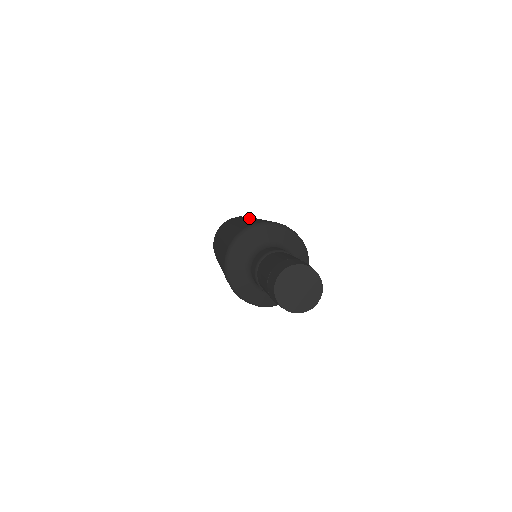
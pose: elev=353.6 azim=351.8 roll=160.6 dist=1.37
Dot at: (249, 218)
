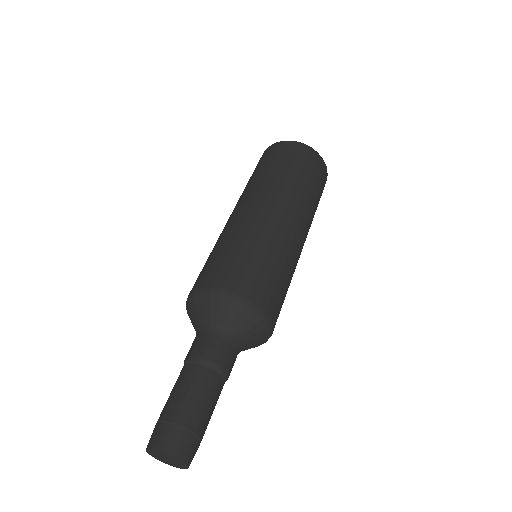
Dot at: (262, 205)
